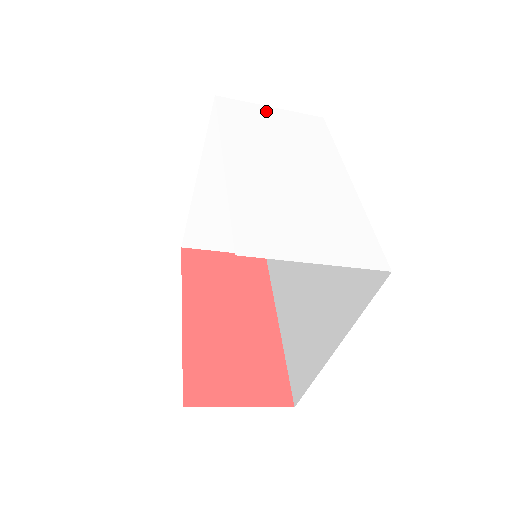
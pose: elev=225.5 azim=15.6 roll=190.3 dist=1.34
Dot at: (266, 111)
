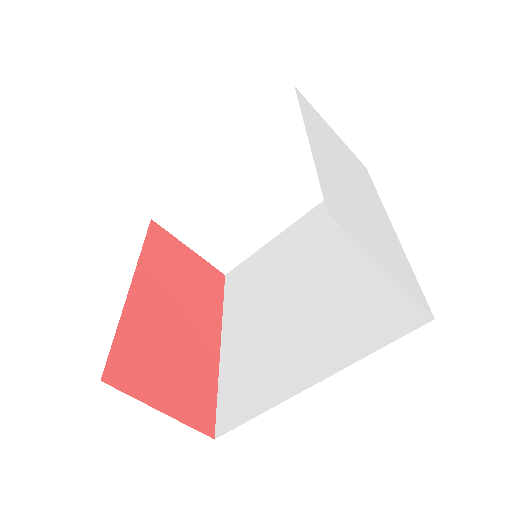
Dot at: (330, 129)
